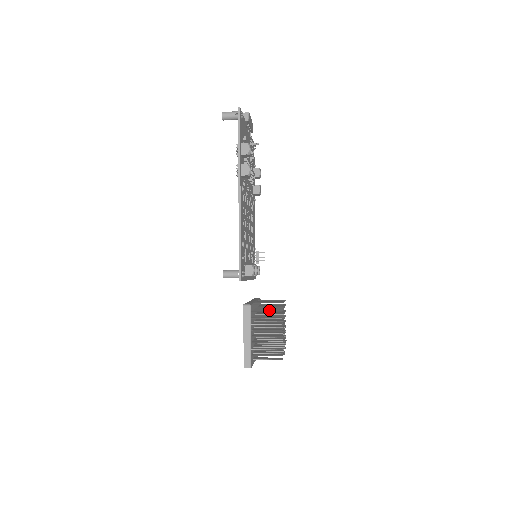
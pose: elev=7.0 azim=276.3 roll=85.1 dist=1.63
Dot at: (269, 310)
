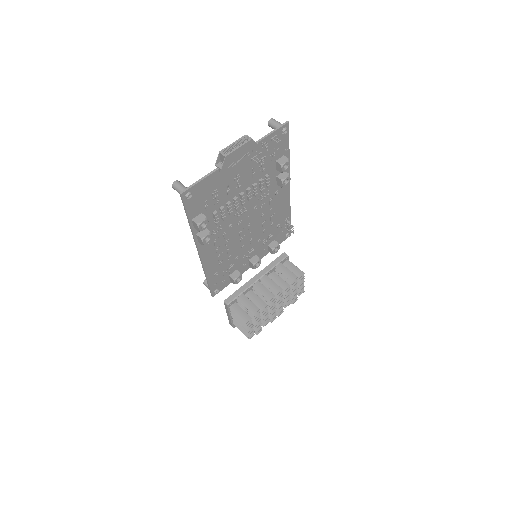
Dot at: (246, 309)
